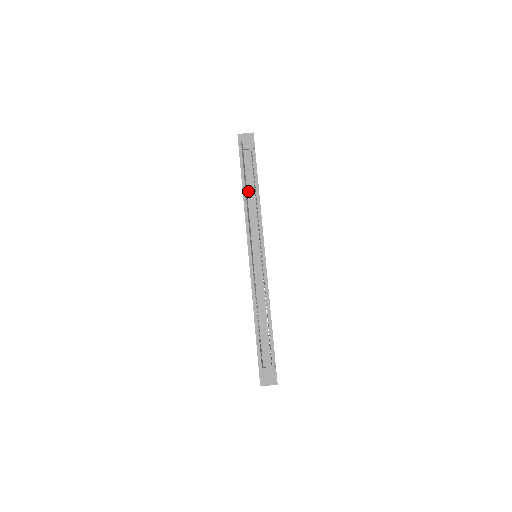
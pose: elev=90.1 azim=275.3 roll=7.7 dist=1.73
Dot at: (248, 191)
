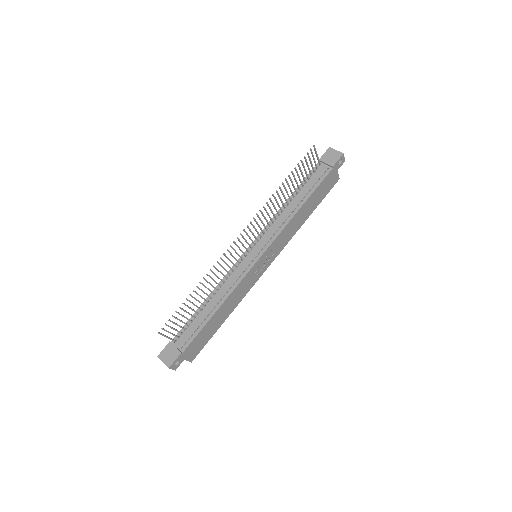
Dot at: (295, 198)
